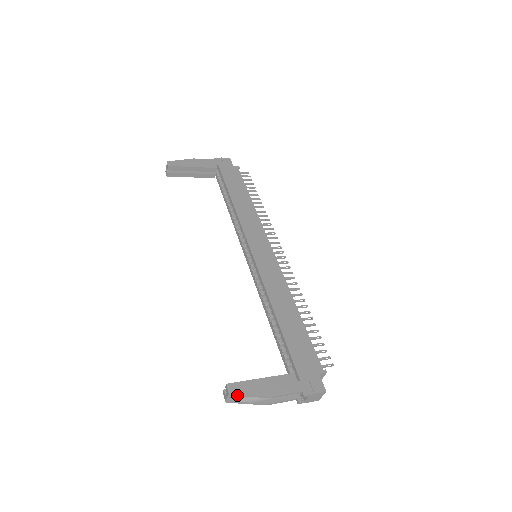
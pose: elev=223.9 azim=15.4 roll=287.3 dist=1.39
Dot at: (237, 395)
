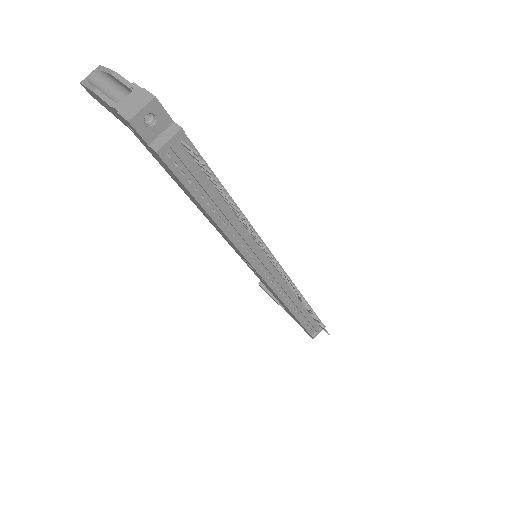
Dot at: (100, 68)
